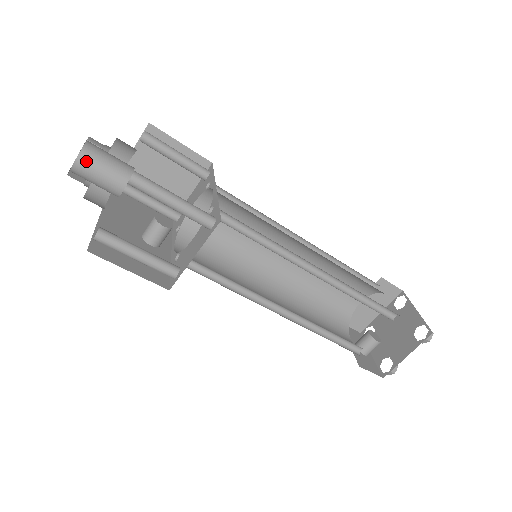
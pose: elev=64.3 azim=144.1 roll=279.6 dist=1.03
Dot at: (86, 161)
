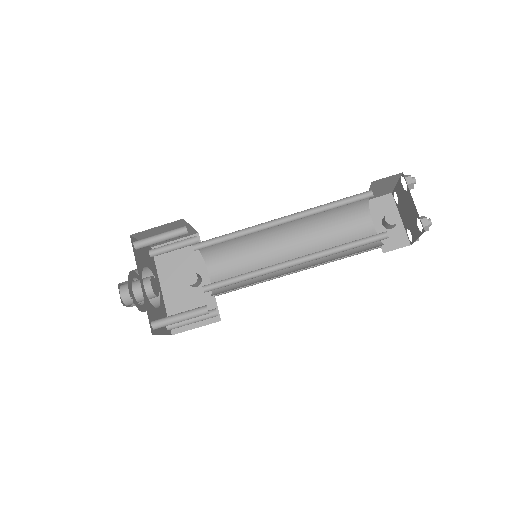
Dot at: (130, 303)
